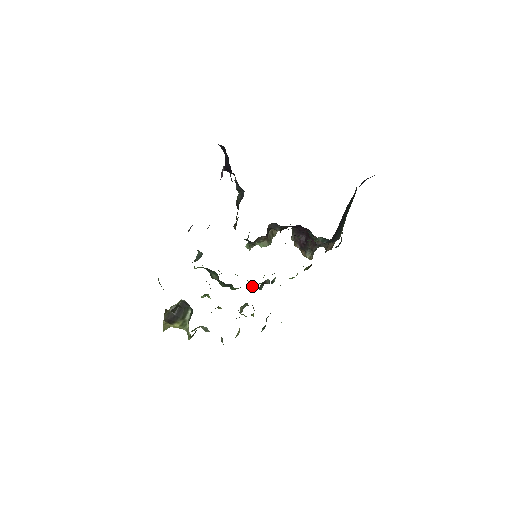
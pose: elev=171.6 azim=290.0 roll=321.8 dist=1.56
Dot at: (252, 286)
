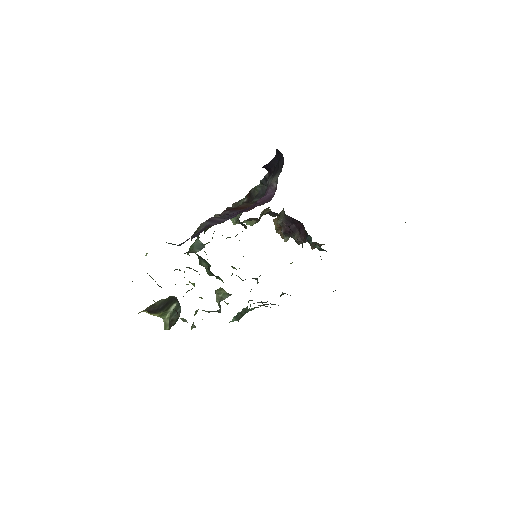
Dot at: (236, 275)
